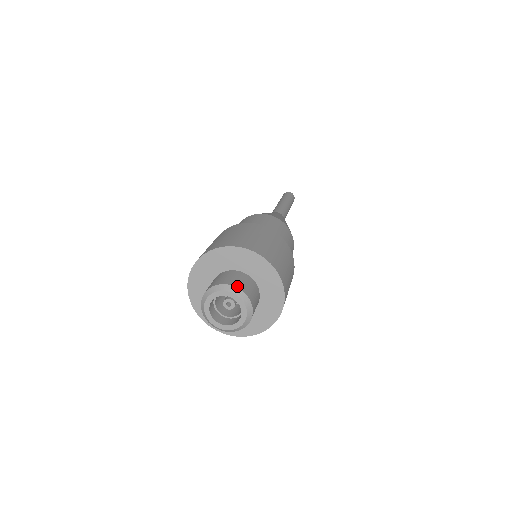
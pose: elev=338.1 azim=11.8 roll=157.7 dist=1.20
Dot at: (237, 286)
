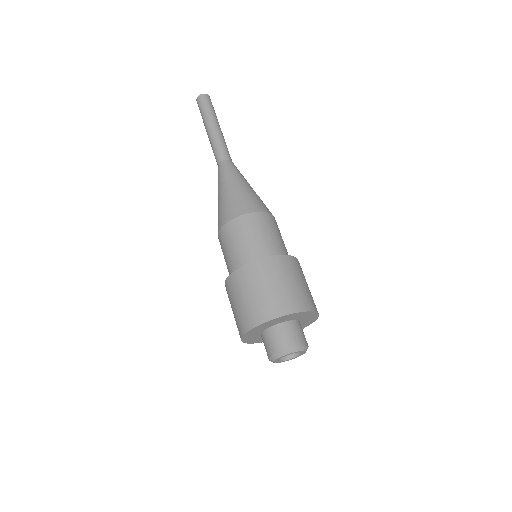
Dot at: (307, 344)
